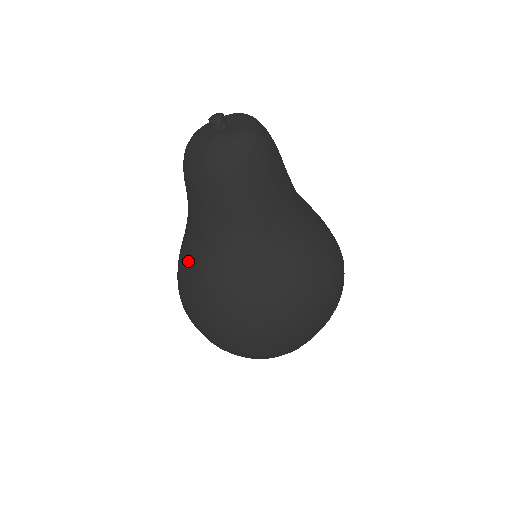
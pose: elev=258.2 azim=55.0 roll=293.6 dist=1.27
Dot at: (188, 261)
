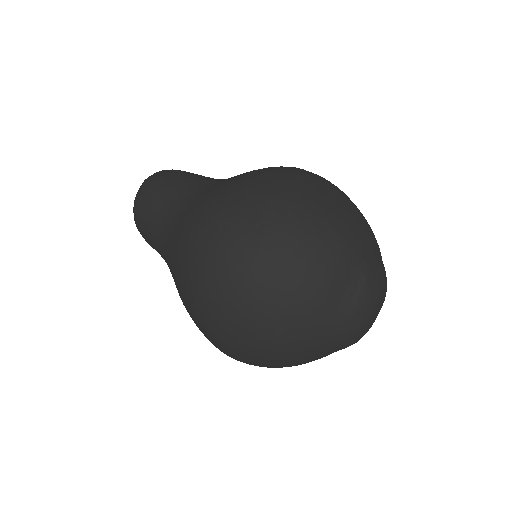
Dot at: (171, 264)
